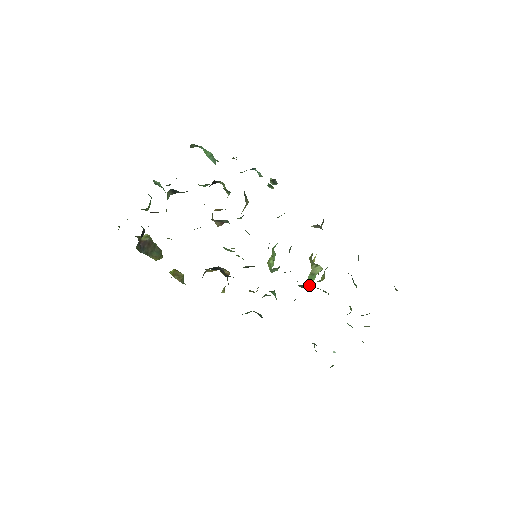
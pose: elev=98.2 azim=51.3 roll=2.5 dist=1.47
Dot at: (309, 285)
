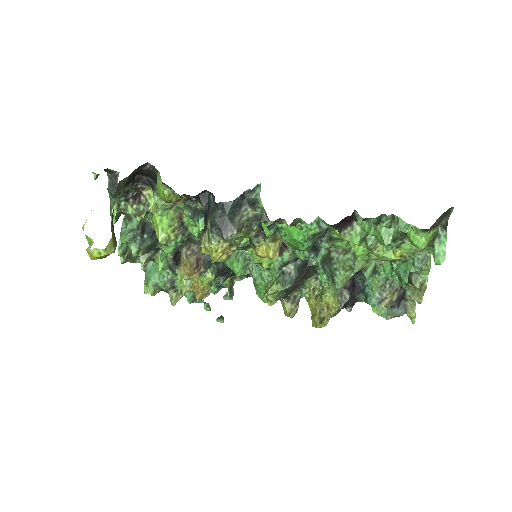
Dot at: (330, 273)
